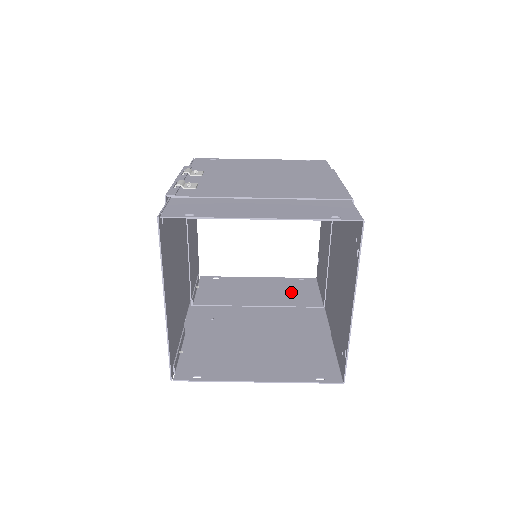
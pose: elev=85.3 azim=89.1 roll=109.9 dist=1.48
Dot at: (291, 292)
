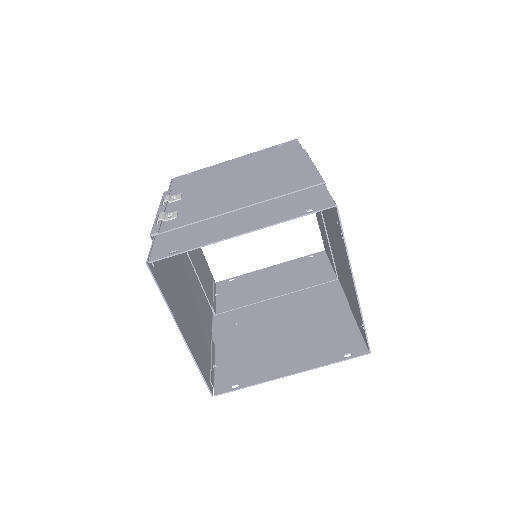
Dot at: (304, 273)
